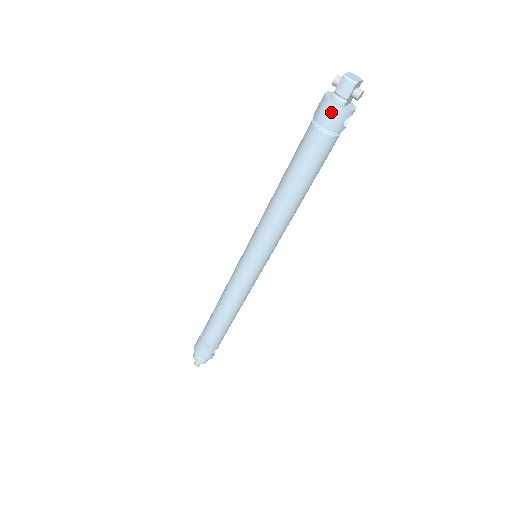
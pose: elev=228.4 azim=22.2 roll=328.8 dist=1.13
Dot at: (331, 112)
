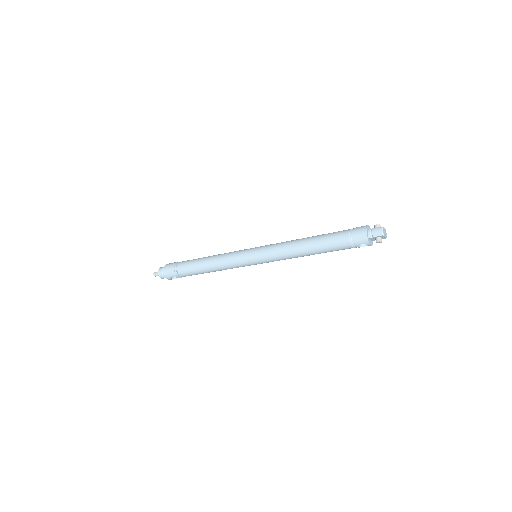
Dot at: (362, 234)
